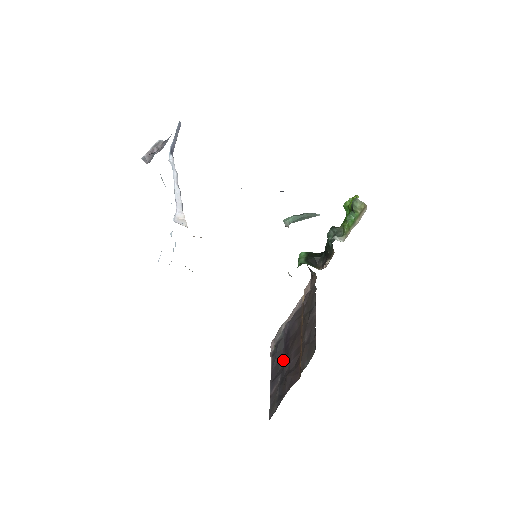
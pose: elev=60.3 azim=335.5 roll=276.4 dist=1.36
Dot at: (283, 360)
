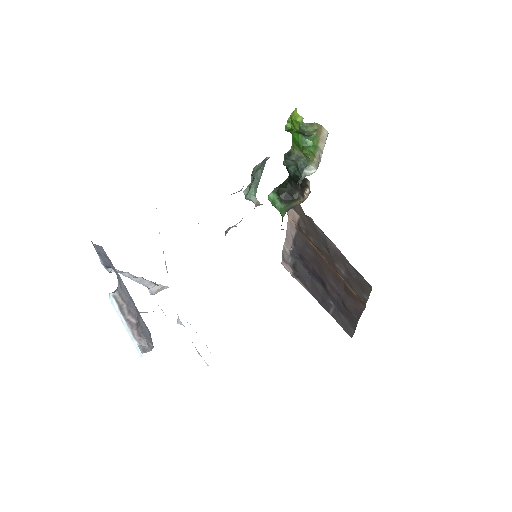
Dot at: (318, 283)
